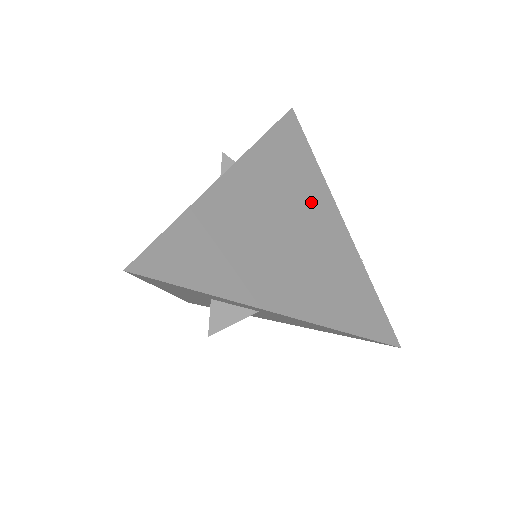
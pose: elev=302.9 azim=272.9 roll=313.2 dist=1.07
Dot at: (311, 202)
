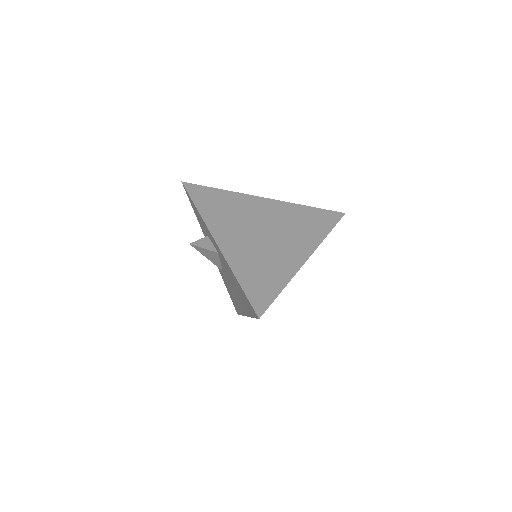
Dot at: (297, 238)
